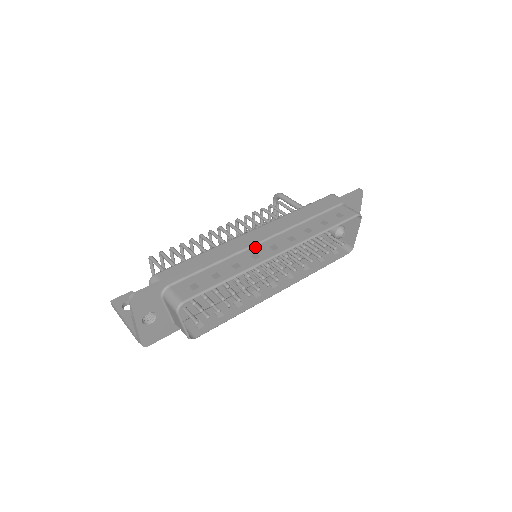
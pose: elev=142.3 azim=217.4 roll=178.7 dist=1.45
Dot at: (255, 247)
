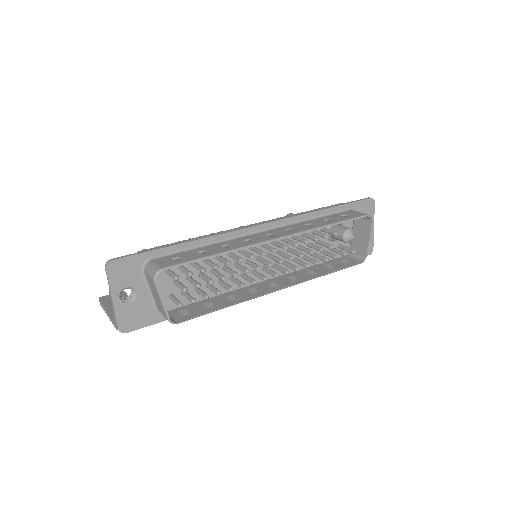
Dot at: (251, 235)
